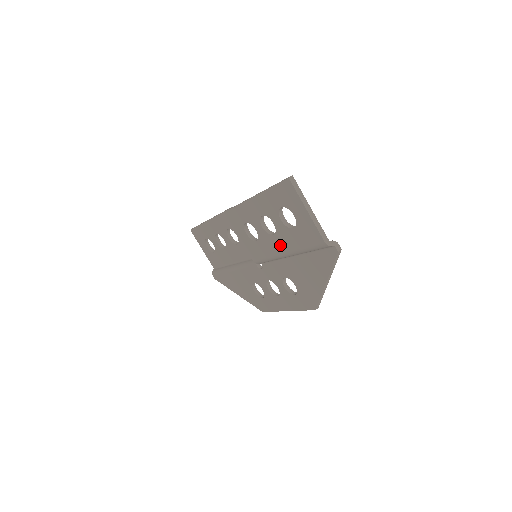
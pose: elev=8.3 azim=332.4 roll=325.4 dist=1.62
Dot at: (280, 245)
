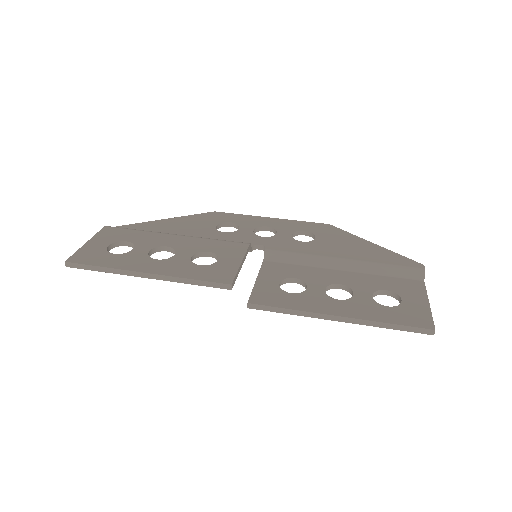
Dot at: occluded
